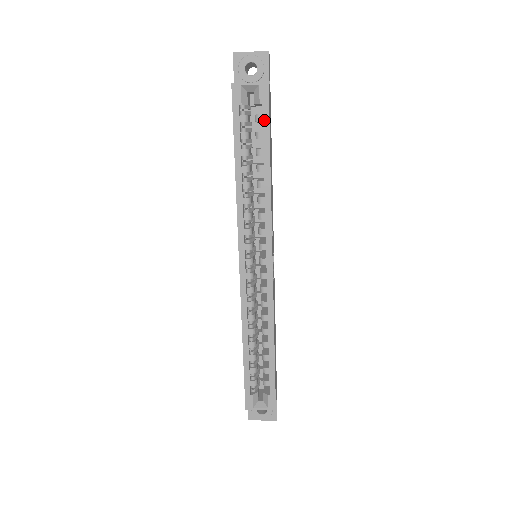
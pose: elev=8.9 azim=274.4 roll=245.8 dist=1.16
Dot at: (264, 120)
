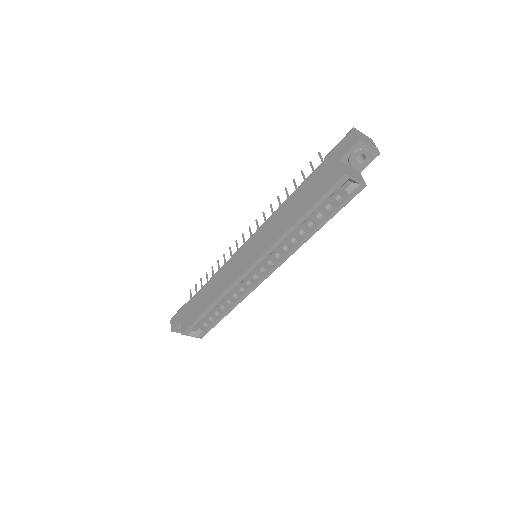
Dot at: (342, 204)
